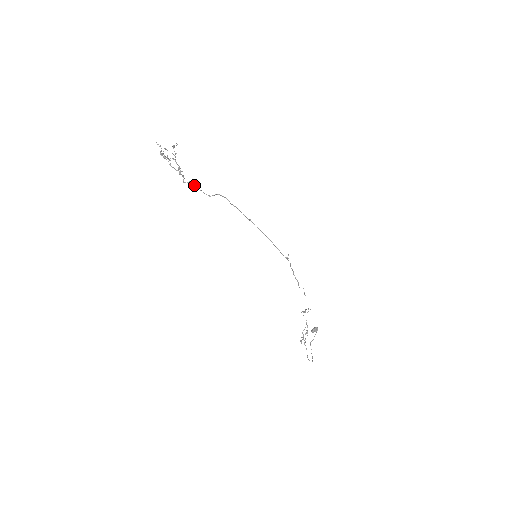
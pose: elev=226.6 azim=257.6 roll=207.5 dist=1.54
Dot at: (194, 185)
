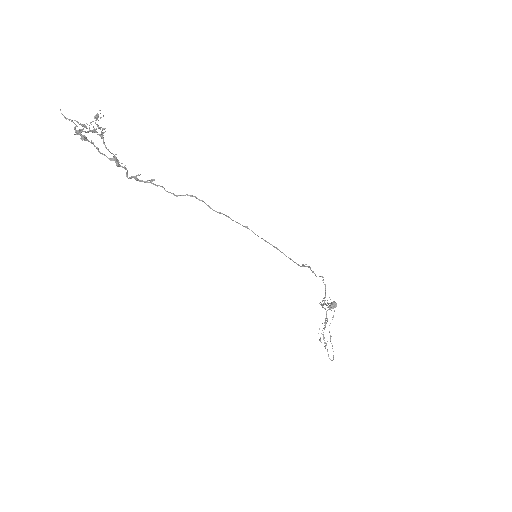
Dot at: occluded
